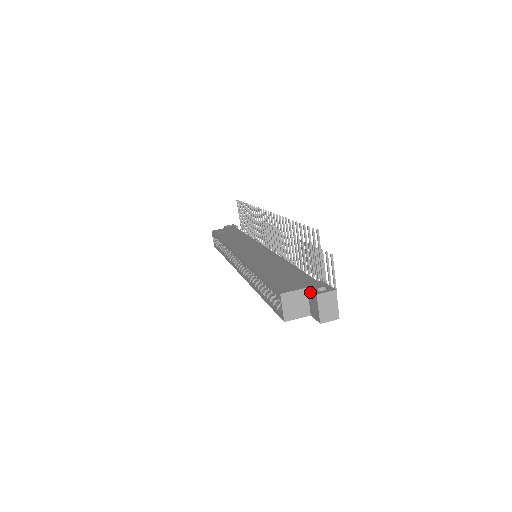
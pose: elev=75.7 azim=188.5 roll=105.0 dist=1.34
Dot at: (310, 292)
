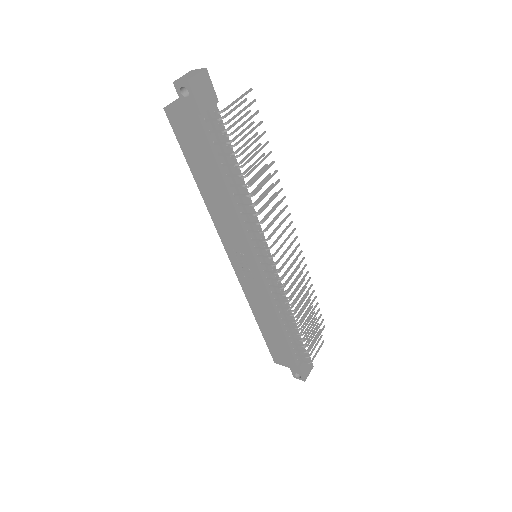
Dot at: occluded
